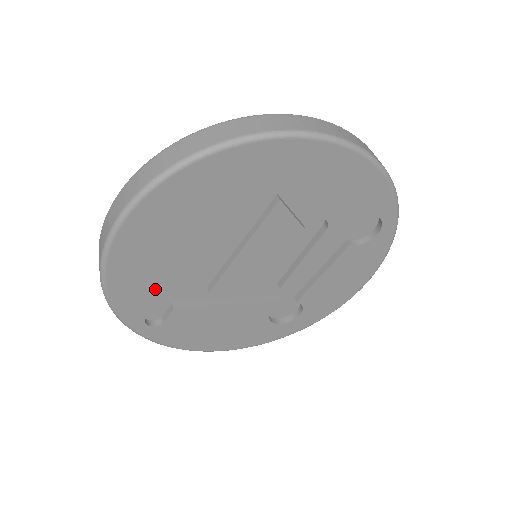
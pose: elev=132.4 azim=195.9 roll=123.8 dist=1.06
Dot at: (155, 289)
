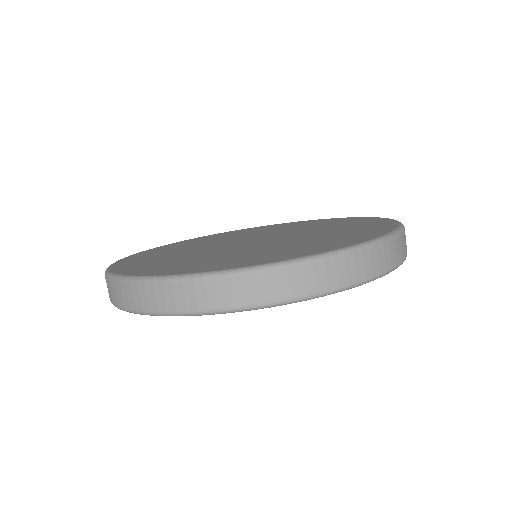
Dot at: occluded
